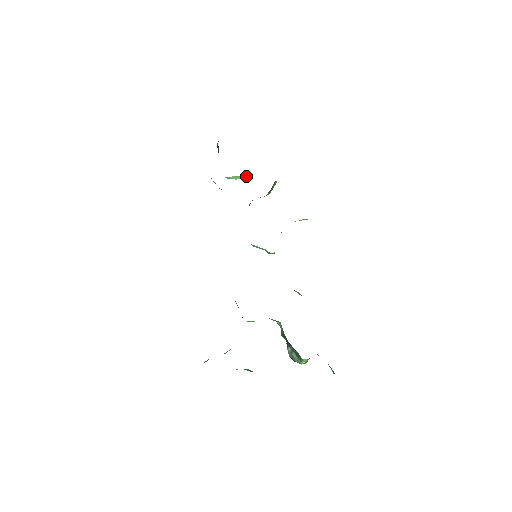
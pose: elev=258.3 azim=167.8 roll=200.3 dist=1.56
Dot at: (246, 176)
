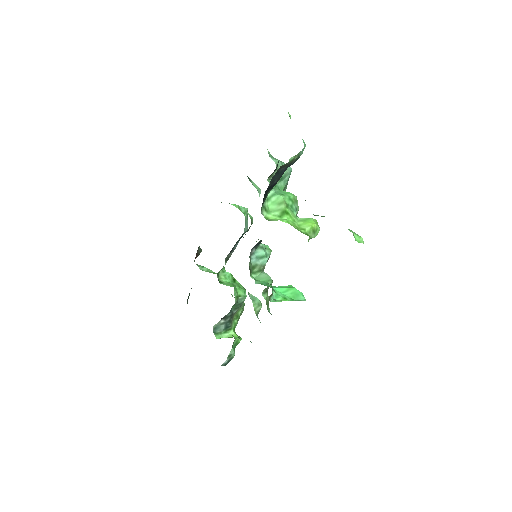
Dot at: (283, 213)
